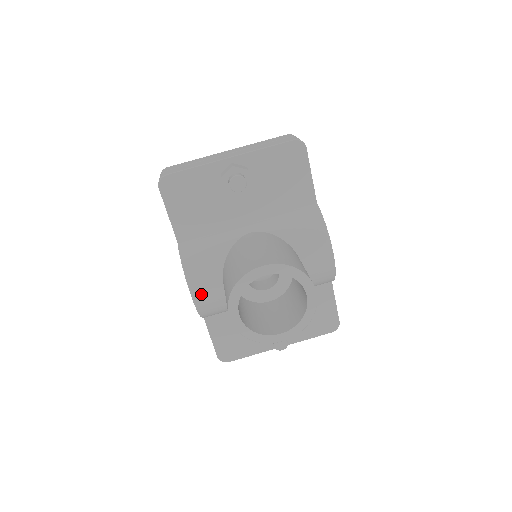
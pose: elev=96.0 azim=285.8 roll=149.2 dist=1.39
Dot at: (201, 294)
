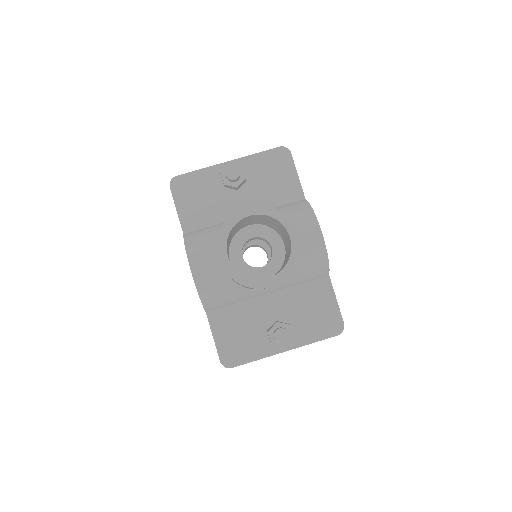
Dot at: (200, 270)
